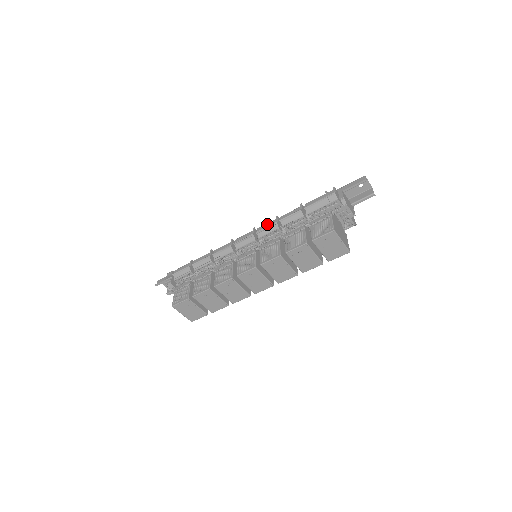
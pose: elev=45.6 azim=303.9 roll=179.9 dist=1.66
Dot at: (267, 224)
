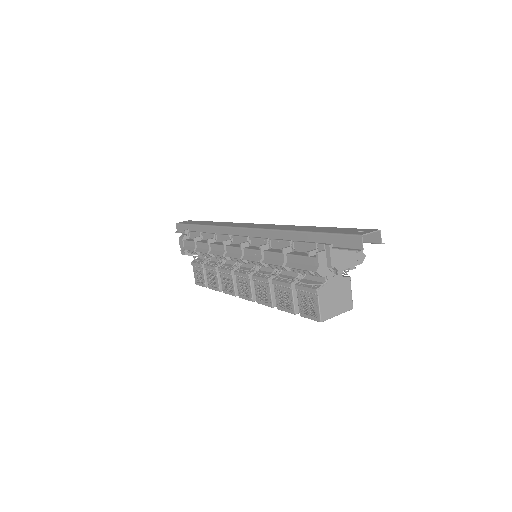
Dot at: (252, 252)
